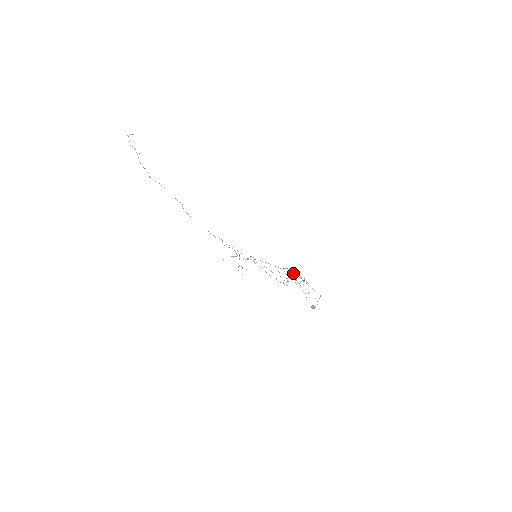
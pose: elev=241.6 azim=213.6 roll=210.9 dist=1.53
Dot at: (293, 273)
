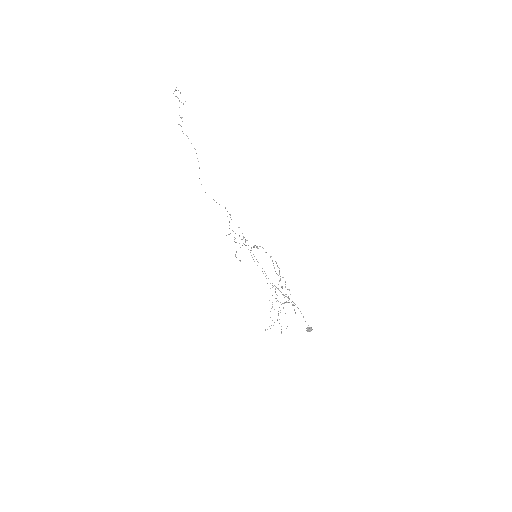
Dot at: occluded
